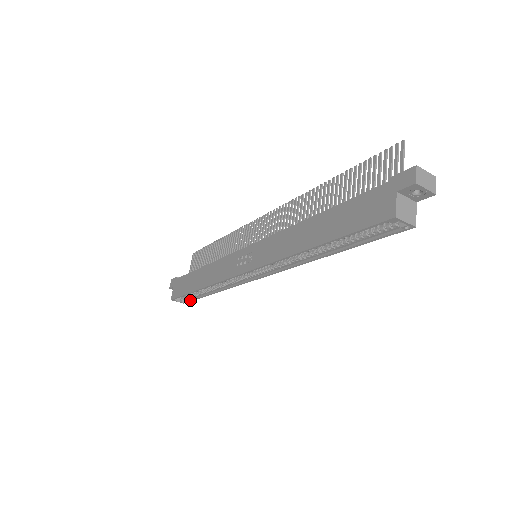
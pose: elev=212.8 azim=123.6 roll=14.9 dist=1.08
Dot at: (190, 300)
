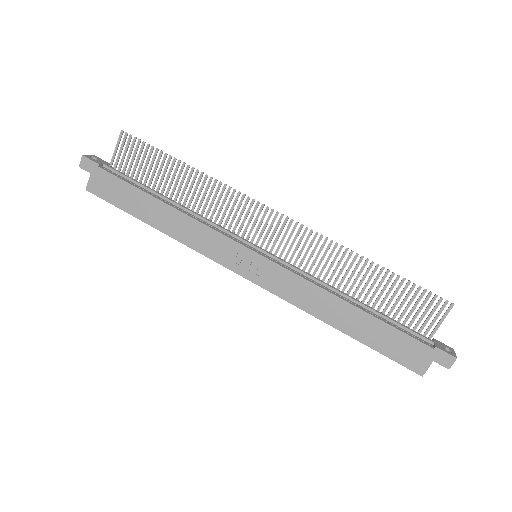
Dot at: occluded
